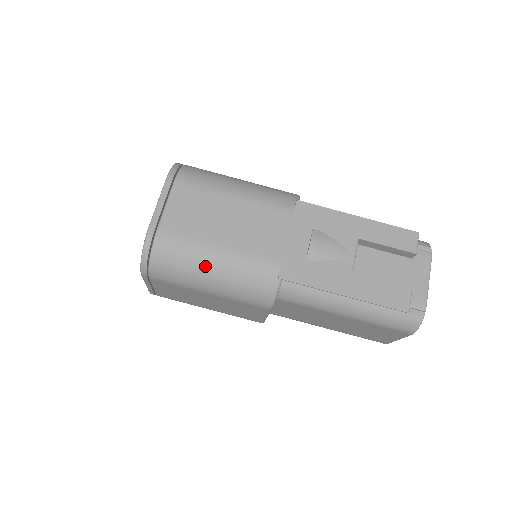
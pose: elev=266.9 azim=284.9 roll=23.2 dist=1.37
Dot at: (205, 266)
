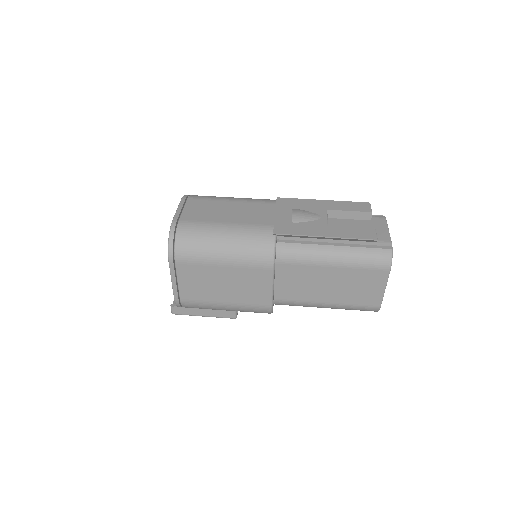
Dot at: (217, 237)
